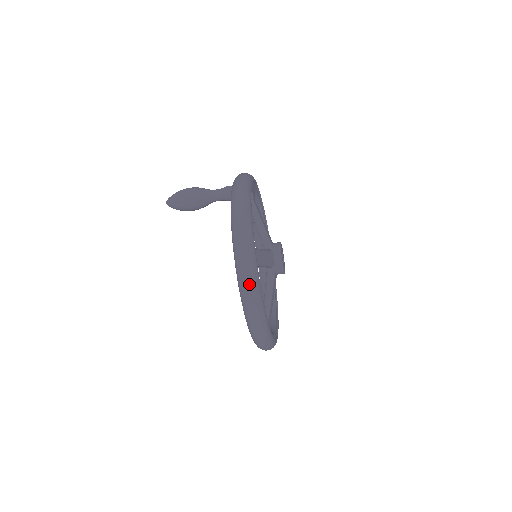
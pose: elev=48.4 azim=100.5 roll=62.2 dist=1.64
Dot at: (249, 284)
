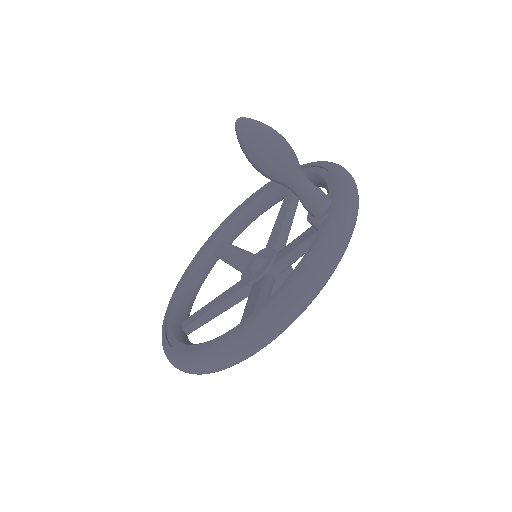
Dot at: (216, 369)
